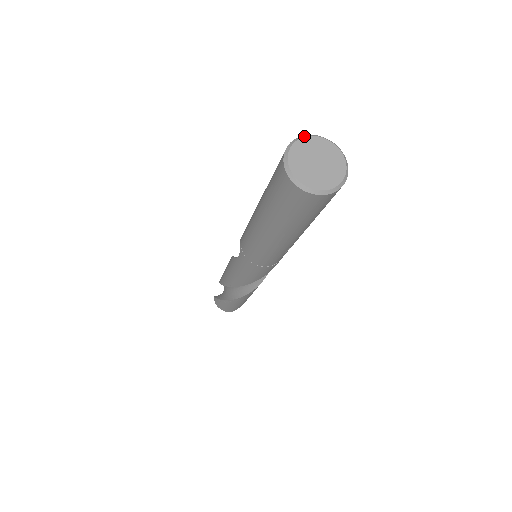
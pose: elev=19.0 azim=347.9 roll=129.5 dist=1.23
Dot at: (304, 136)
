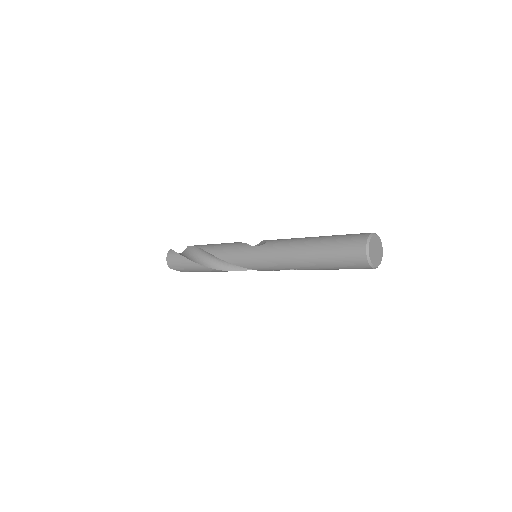
Dot at: (379, 237)
